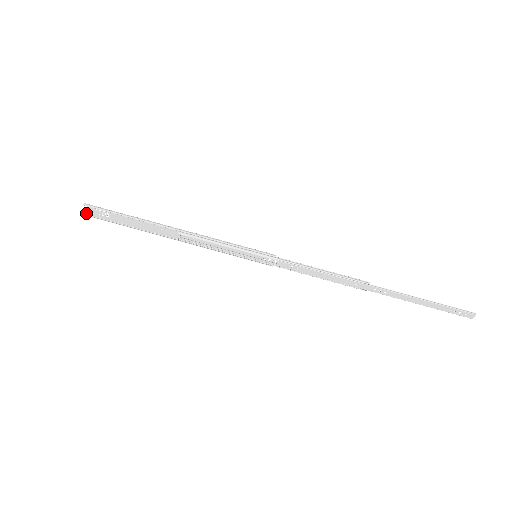
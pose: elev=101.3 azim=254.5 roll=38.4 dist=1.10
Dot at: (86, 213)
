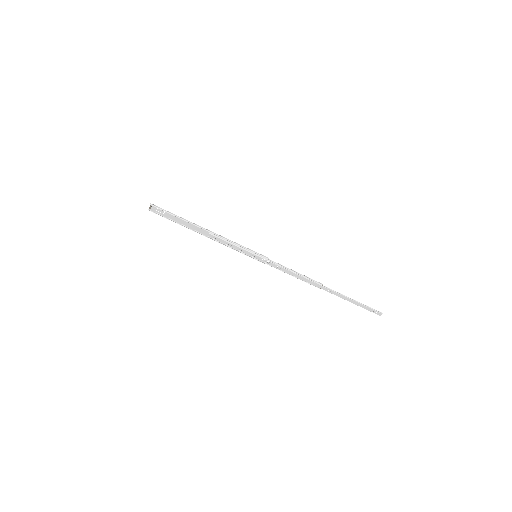
Dot at: (149, 209)
